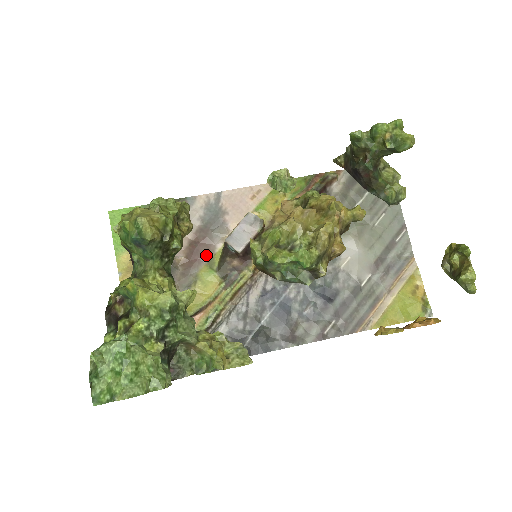
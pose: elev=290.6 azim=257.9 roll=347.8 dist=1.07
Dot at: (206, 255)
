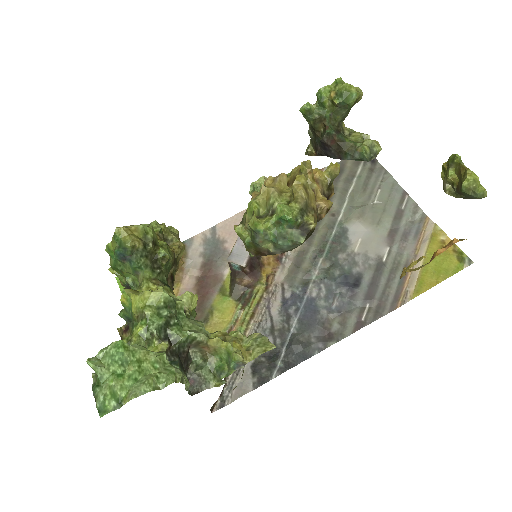
Dot at: (216, 285)
